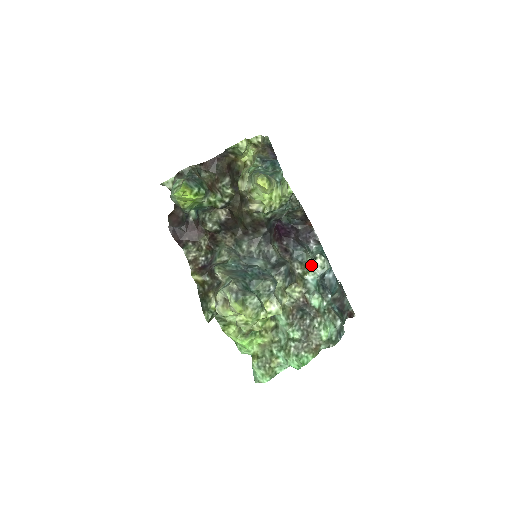
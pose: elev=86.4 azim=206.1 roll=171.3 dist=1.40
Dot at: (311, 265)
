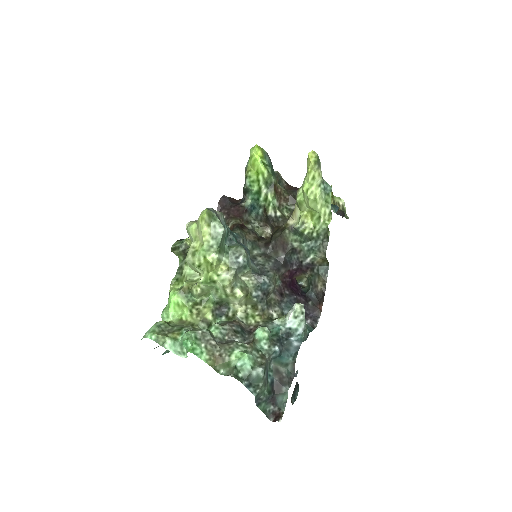
Dot at: (289, 311)
